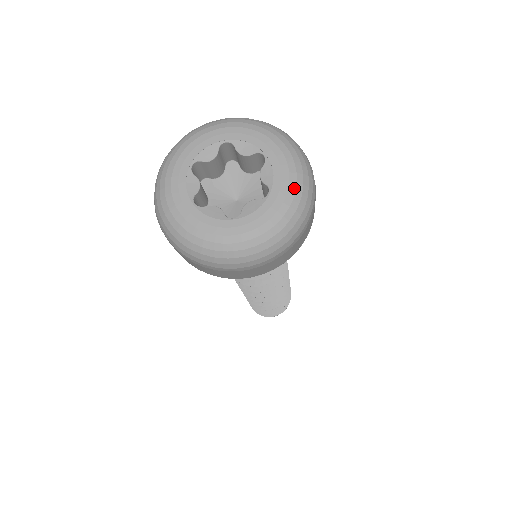
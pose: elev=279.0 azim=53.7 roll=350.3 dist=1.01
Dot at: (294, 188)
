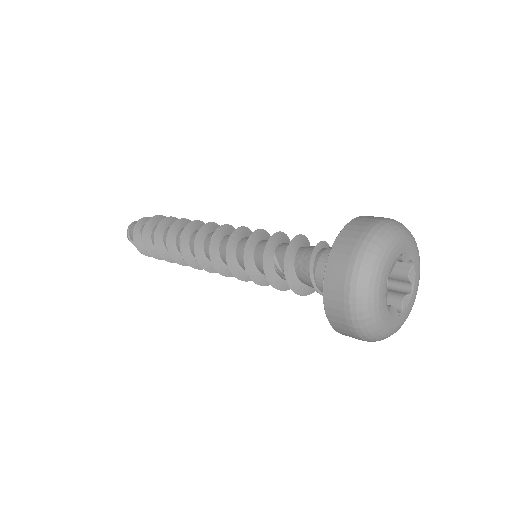
Dot at: (415, 243)
